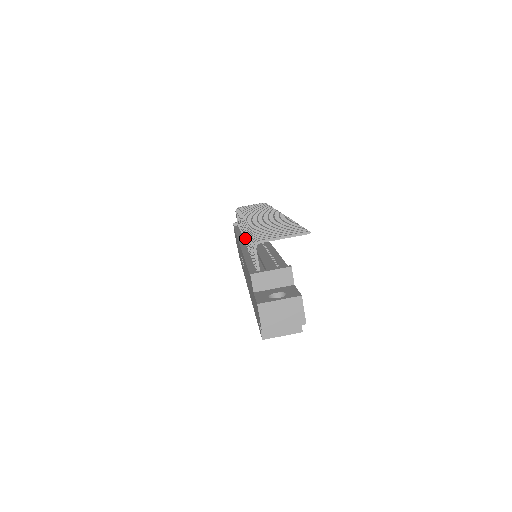
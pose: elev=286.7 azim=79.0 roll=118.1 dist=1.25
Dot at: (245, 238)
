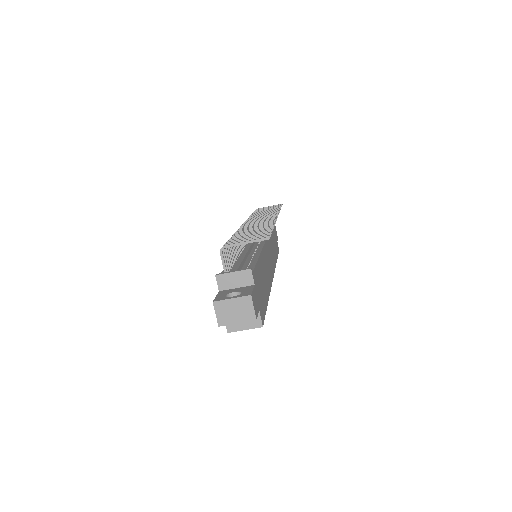
Dot at: occluded
